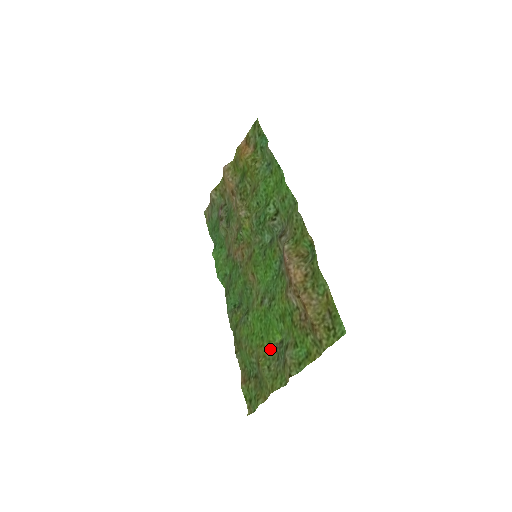
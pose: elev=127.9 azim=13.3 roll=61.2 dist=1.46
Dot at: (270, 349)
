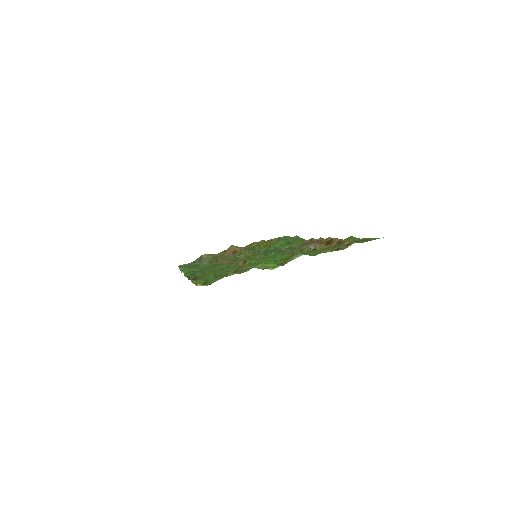
Dot at: occluded
